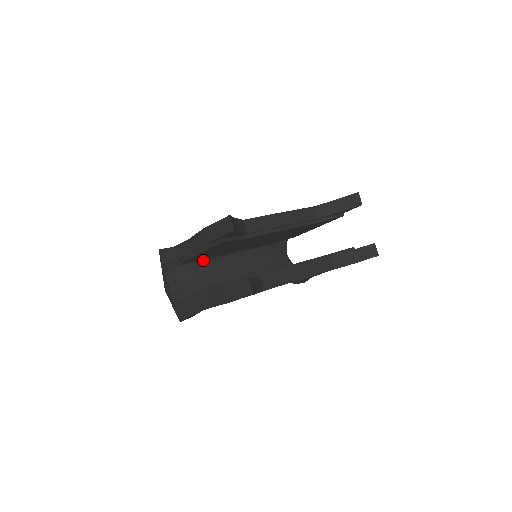
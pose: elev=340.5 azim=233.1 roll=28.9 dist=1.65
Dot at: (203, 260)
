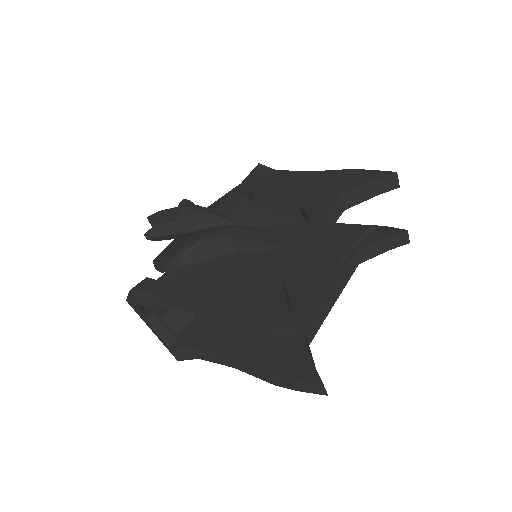
Dot at: occluded
